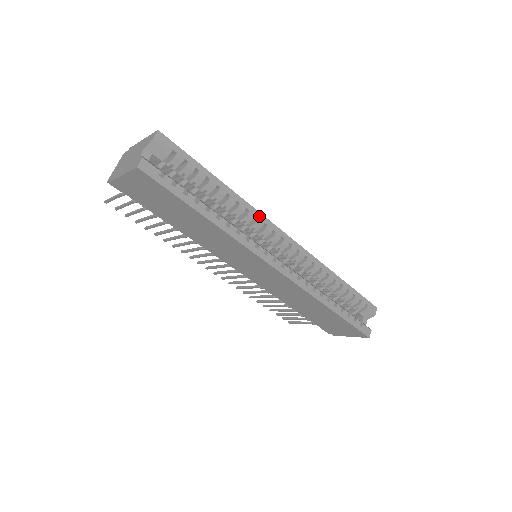
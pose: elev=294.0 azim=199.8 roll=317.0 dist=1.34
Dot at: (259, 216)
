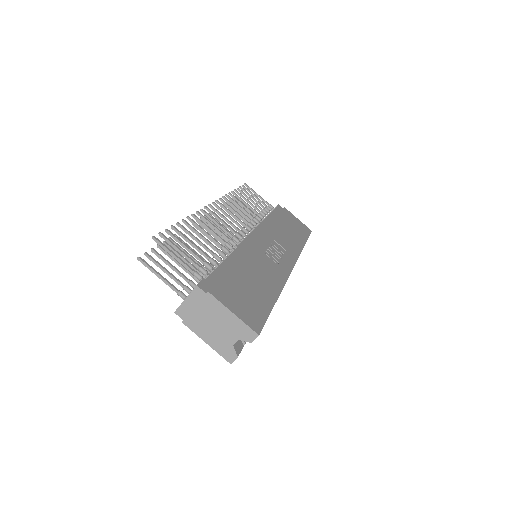
Dot at: occluded
